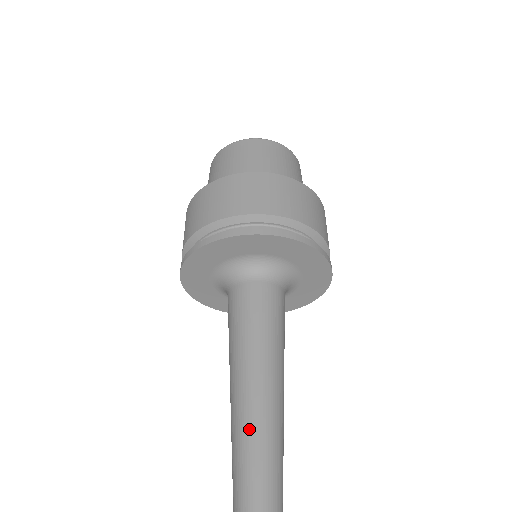
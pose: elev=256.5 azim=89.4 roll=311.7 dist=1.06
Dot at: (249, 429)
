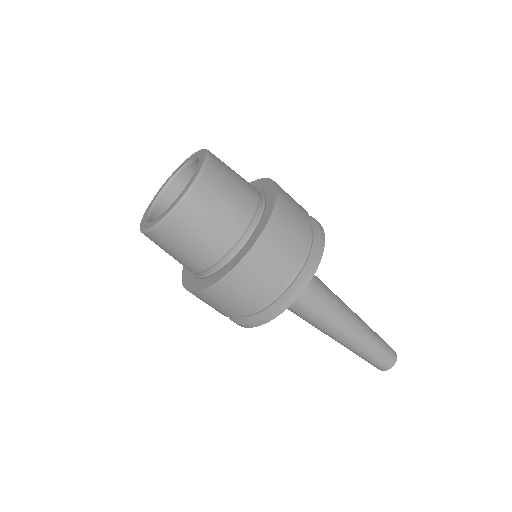
Dot at: occluded
